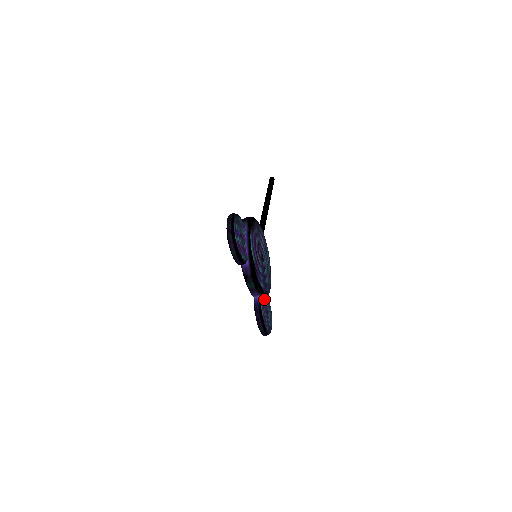
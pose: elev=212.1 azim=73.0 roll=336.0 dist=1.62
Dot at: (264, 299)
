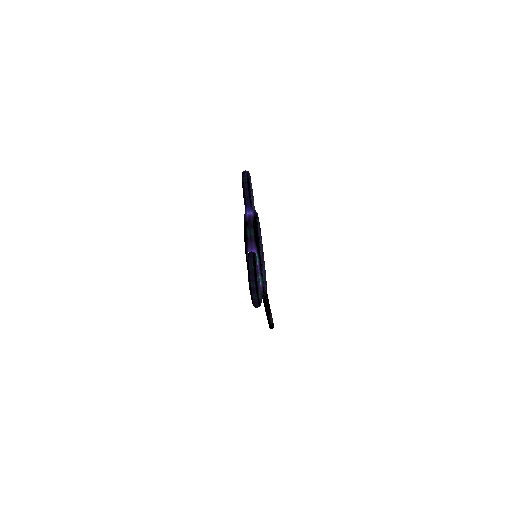
Dot at: (258, 270)
